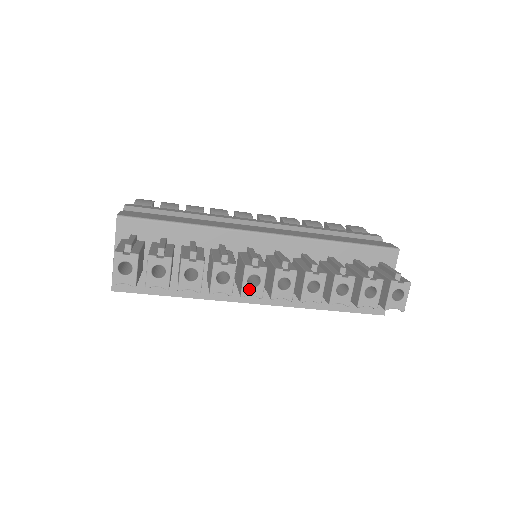
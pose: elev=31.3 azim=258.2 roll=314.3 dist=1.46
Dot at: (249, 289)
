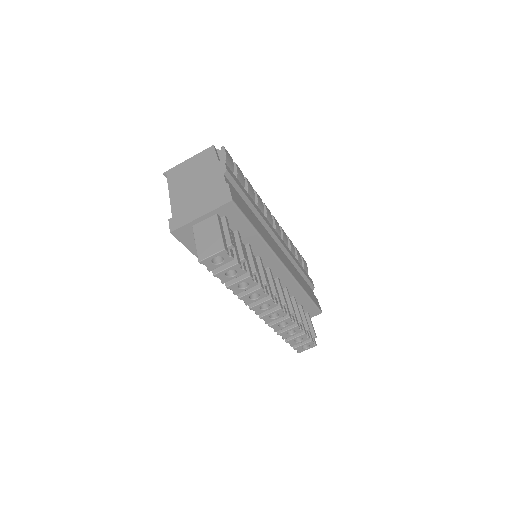
Dot at: (258, 308)
